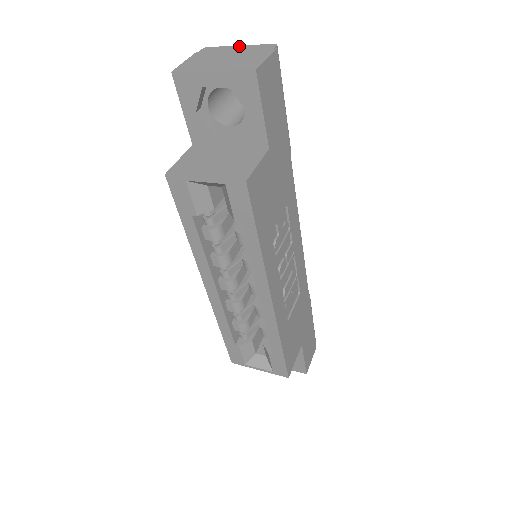
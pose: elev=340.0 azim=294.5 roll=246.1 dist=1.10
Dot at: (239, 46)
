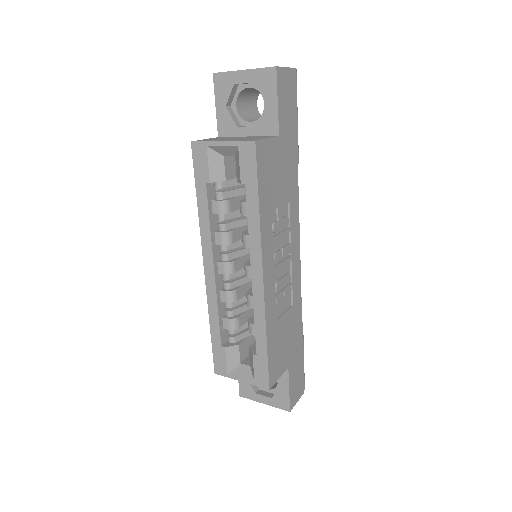
Dot at: occluded
